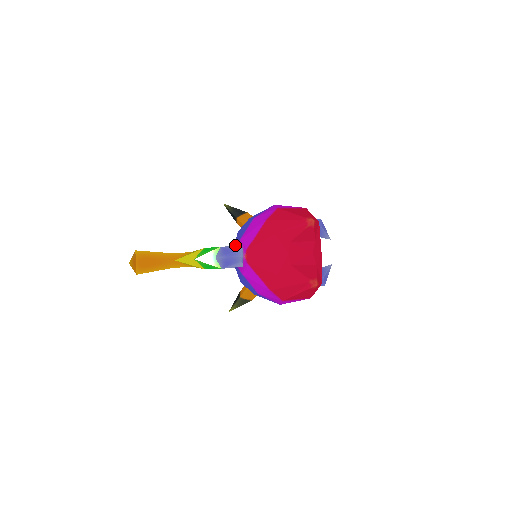
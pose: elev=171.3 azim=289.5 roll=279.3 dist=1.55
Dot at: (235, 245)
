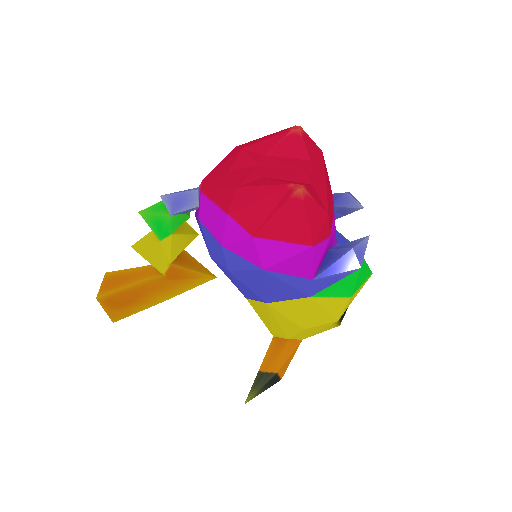
Dot at: occluded
